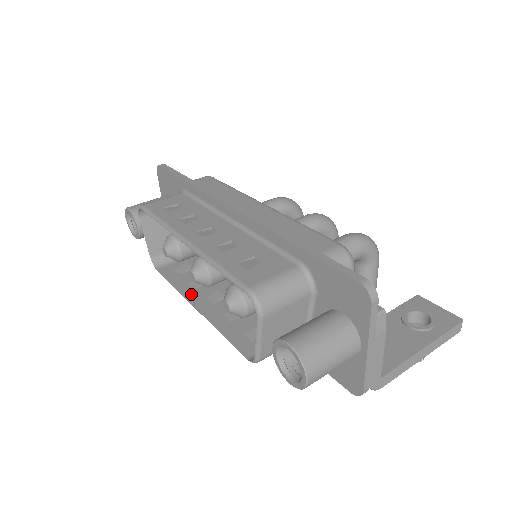
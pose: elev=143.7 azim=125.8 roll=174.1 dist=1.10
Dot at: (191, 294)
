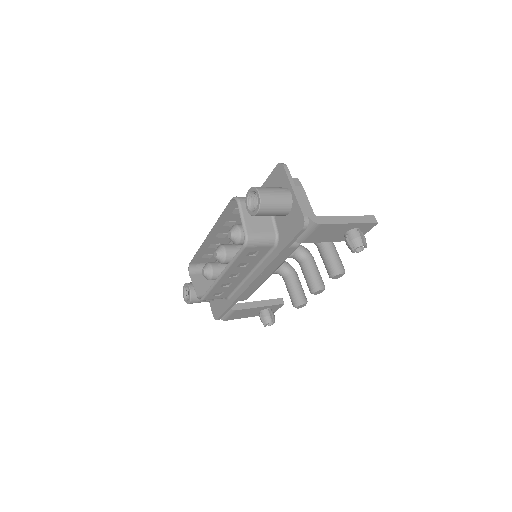
Dot at: occluded
